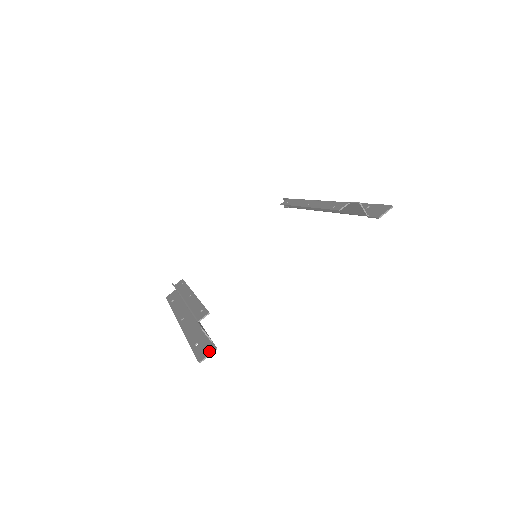
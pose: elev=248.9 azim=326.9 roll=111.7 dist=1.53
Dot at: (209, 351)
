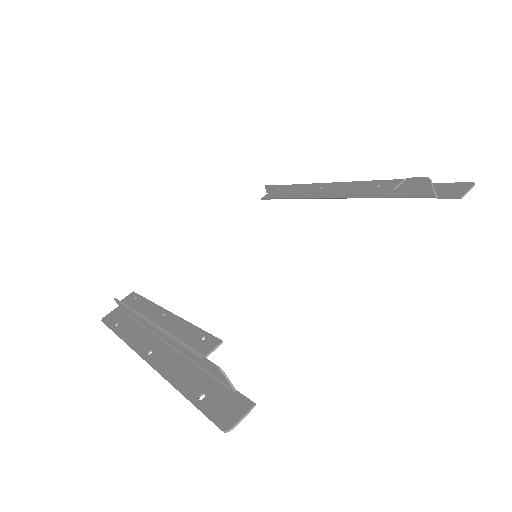
Dot at: (240, 409)
